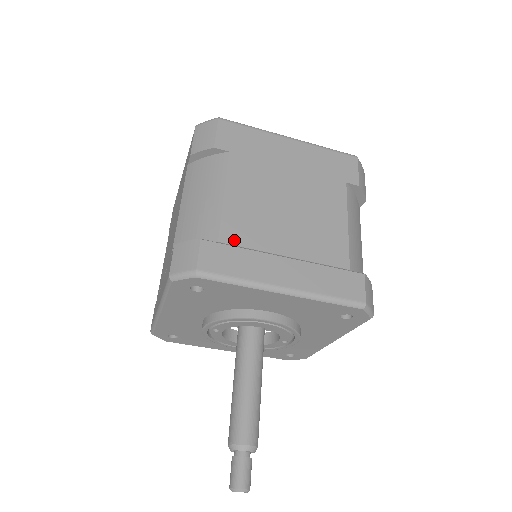
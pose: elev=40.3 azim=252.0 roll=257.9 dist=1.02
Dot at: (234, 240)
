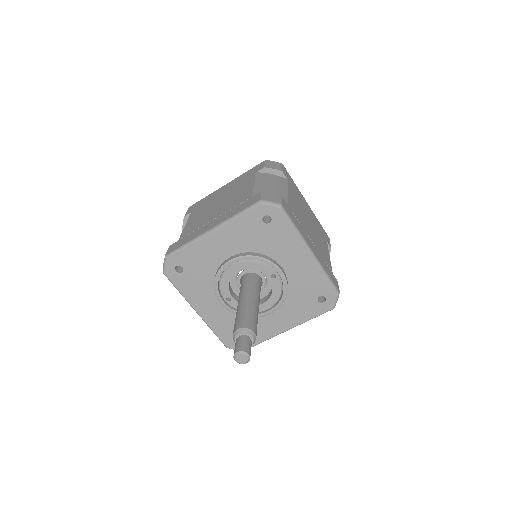
Dot at: (187, 234)
